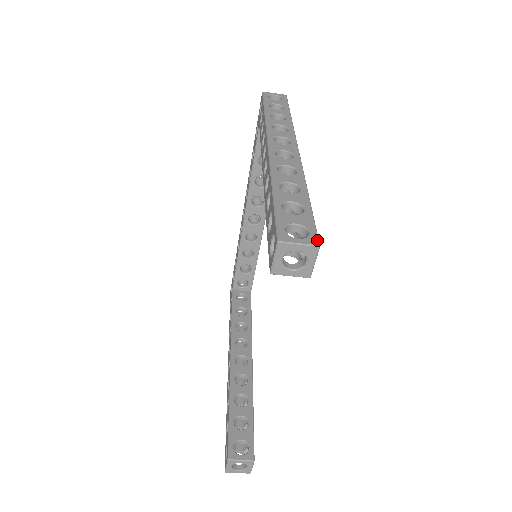
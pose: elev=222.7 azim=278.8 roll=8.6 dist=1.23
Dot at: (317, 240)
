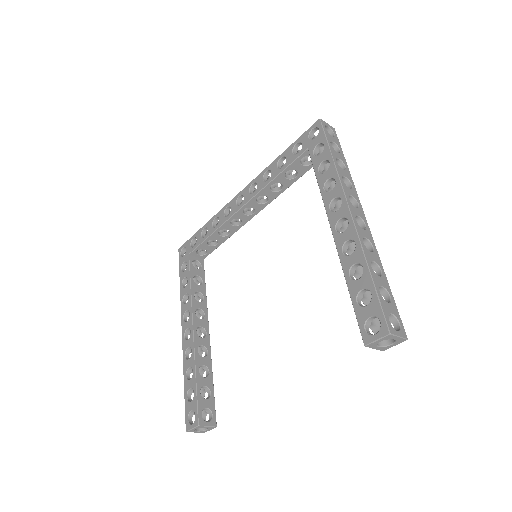
Dot at: occluded
